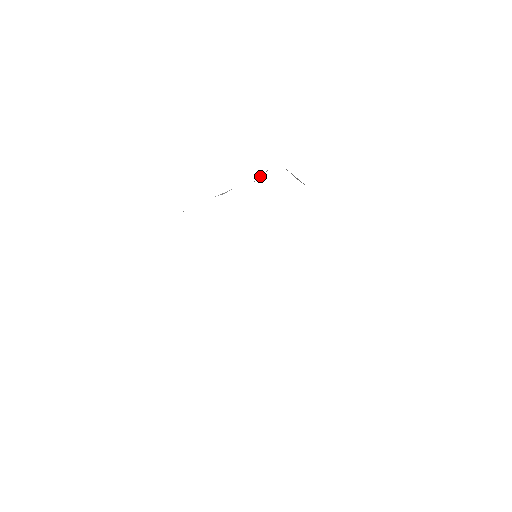
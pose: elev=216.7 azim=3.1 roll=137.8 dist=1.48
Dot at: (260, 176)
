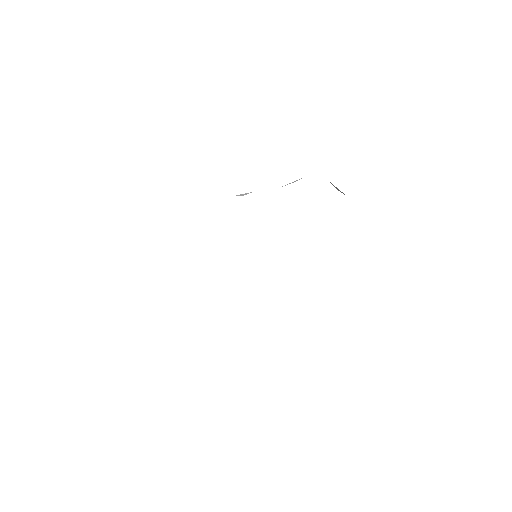
Dot at: occluded
